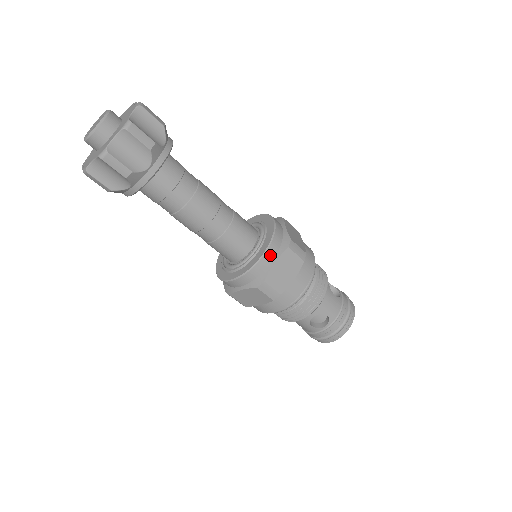
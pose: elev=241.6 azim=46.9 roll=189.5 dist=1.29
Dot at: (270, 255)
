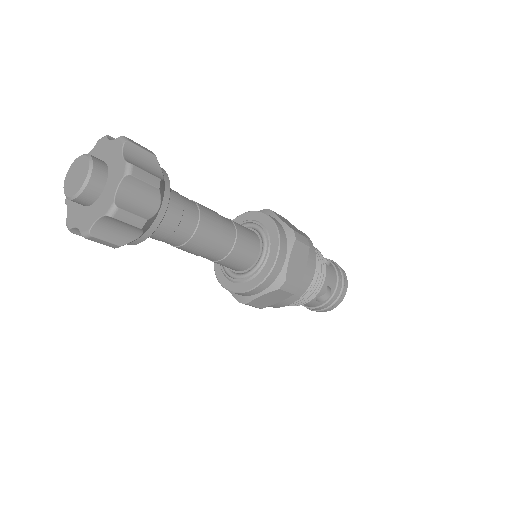
Dot at: (283, 253)
